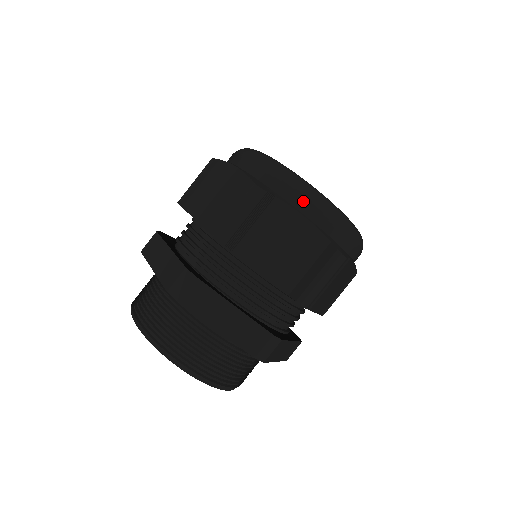
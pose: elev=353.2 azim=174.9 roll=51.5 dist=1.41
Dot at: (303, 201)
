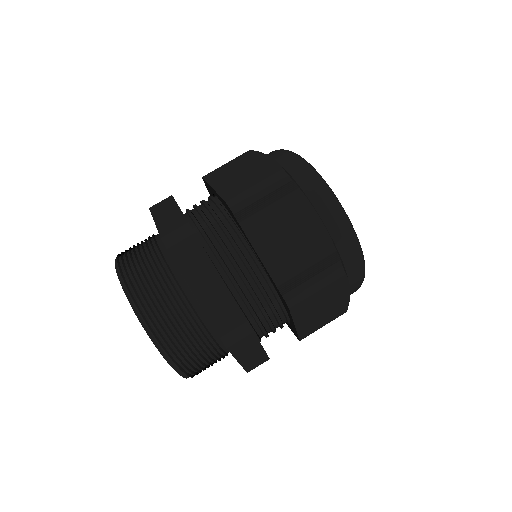
Dot at: (357, 280)
